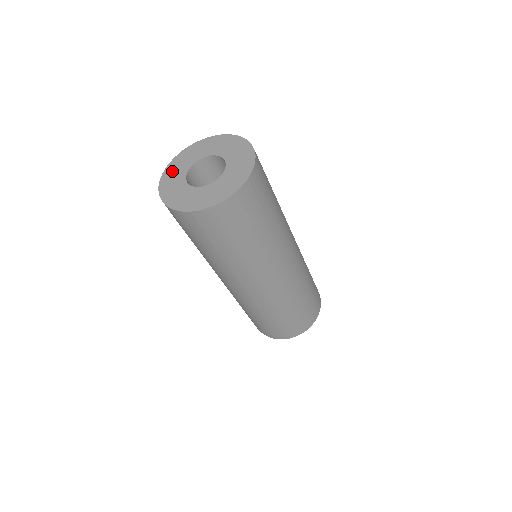
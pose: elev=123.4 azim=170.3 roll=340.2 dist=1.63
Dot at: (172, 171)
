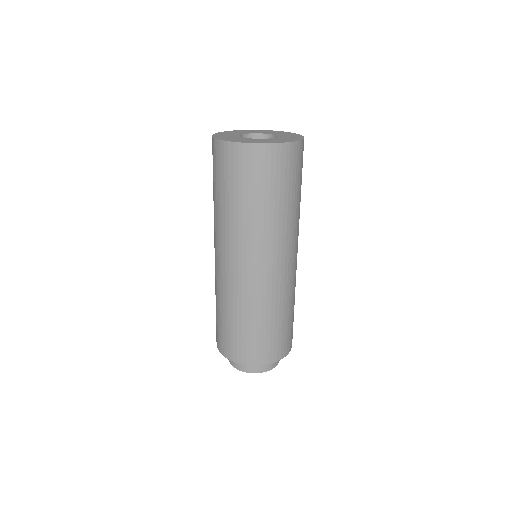
Dot at: (250, 131)
